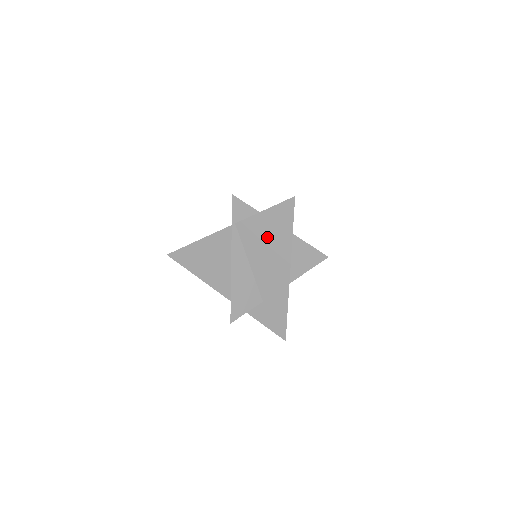
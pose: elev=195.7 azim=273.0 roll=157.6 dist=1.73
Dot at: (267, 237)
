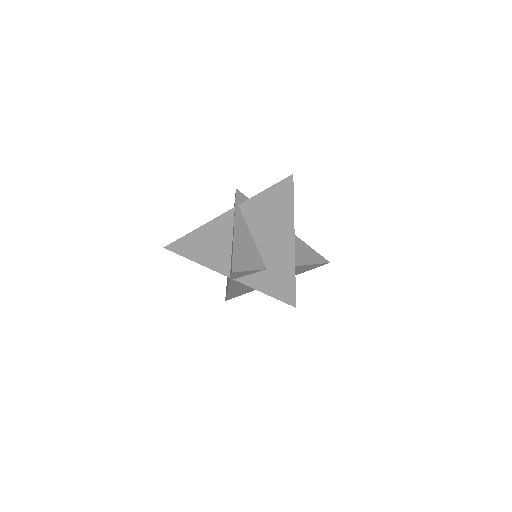
Dot at: (269, 209)
